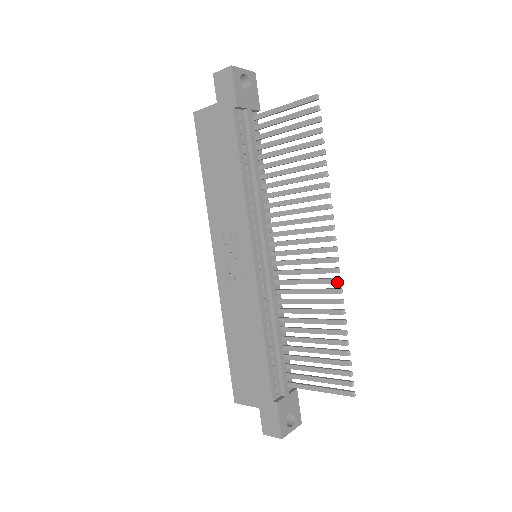
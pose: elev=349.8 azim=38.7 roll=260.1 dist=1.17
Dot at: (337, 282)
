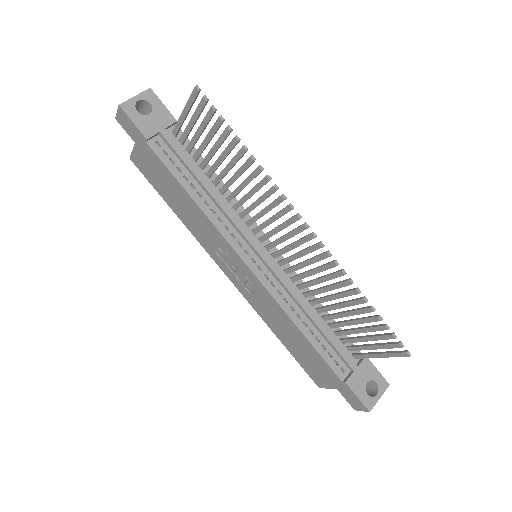
Dot at: (327, 256)
